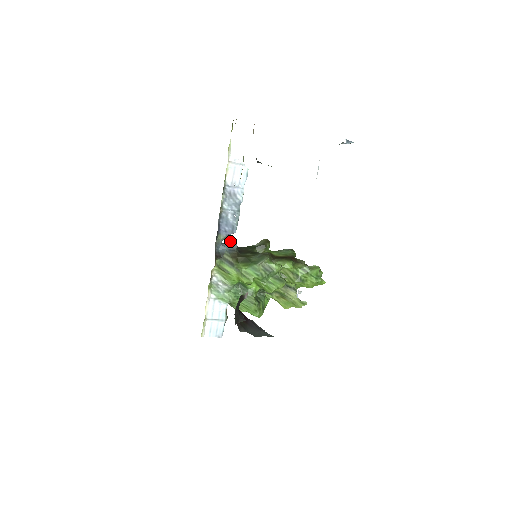
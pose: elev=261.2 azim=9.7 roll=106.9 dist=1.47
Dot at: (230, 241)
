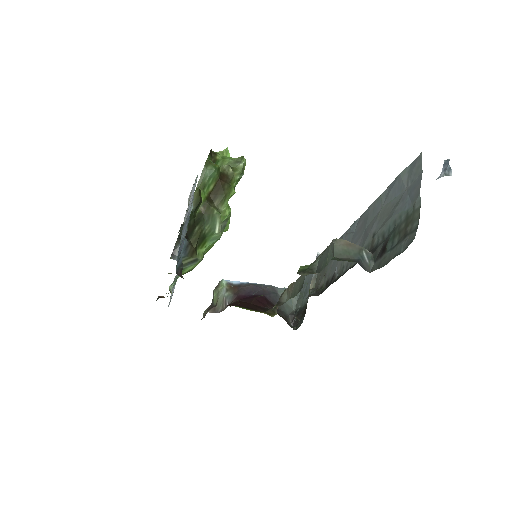
Dot at: occluded
